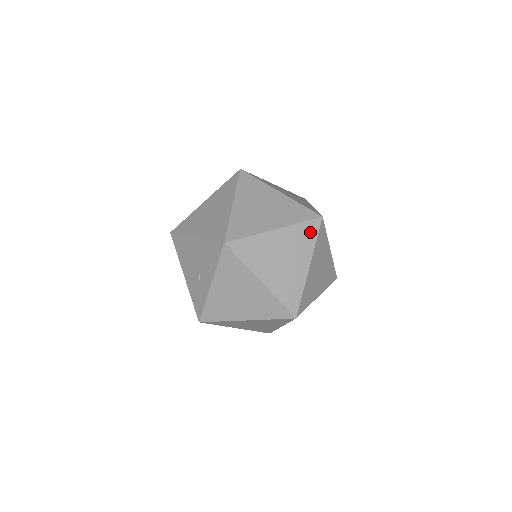
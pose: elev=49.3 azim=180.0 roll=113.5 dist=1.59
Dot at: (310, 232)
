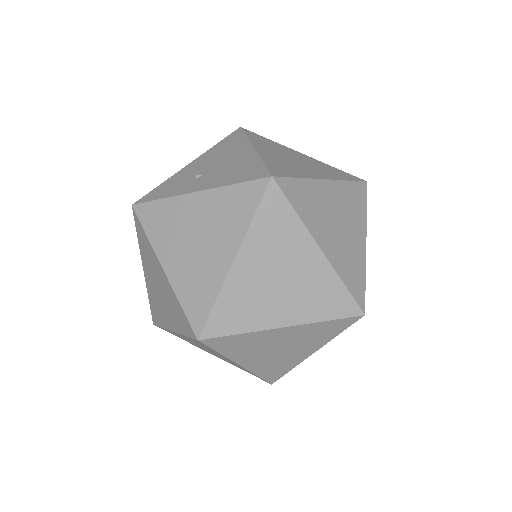
Dot at: (336, 305)
